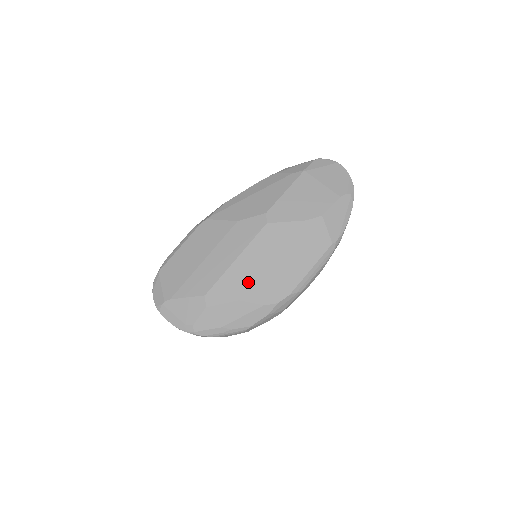
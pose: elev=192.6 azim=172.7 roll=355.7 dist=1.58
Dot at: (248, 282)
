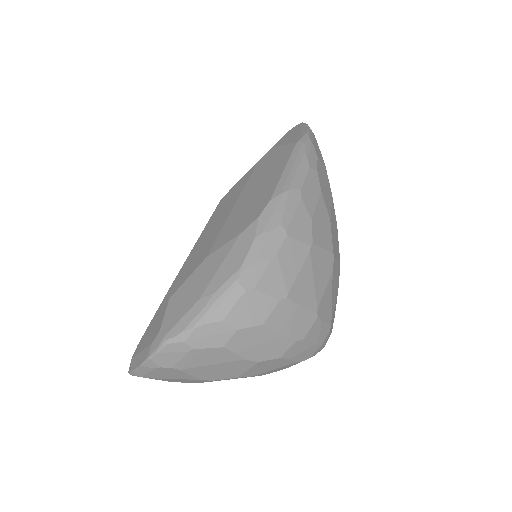
Dot at: (214, 238)
